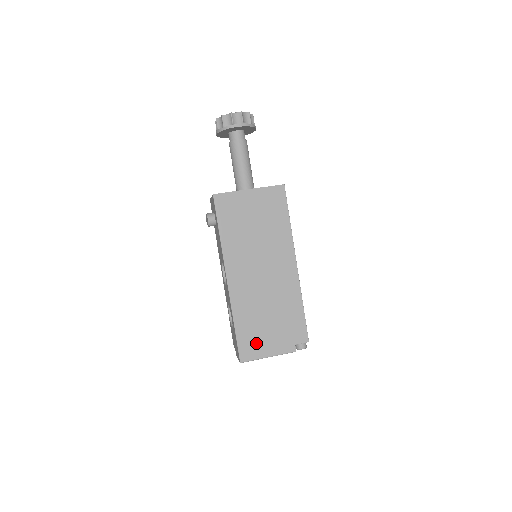
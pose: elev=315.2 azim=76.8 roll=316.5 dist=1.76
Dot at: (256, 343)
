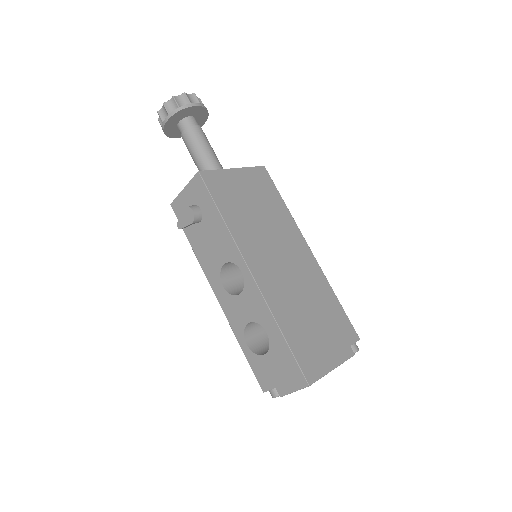
Dot at: (314, 353)
